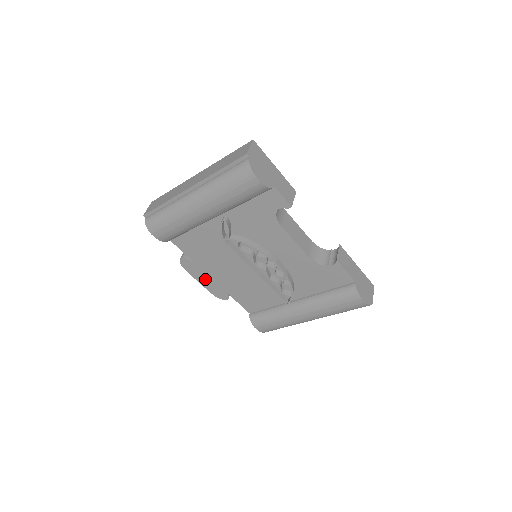
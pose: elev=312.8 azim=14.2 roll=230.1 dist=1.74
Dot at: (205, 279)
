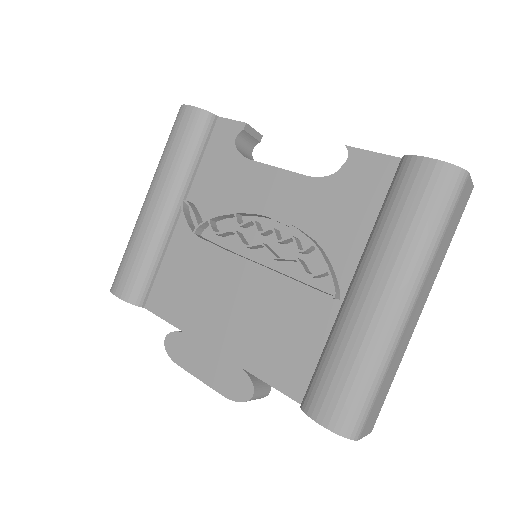
Dot at: (206, 363)
